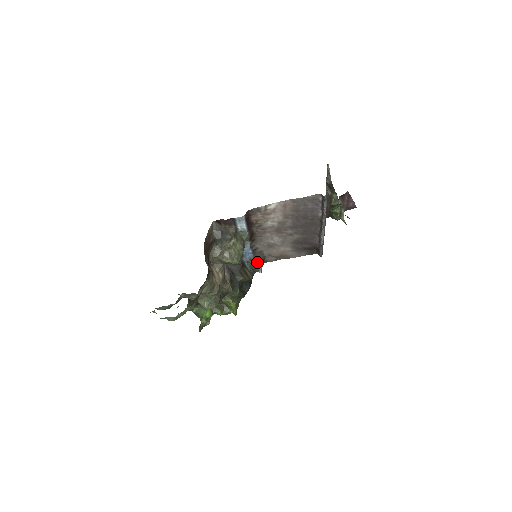
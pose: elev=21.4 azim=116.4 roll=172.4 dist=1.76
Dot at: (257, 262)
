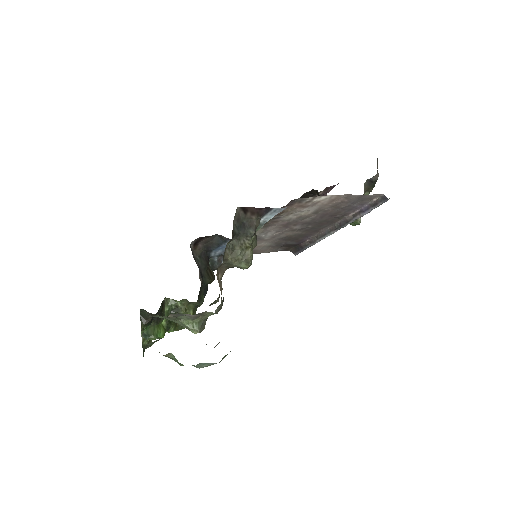
Dot at: (221, 257)
